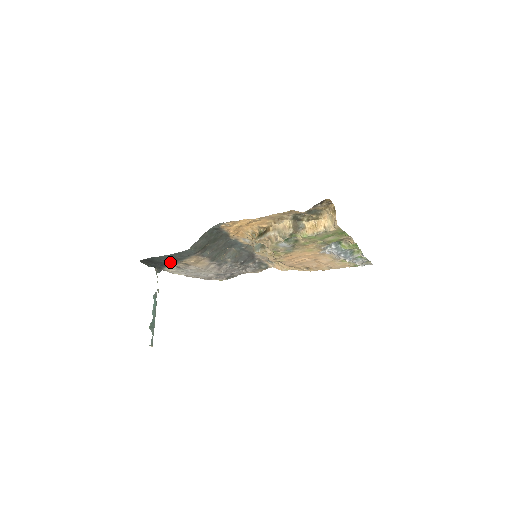
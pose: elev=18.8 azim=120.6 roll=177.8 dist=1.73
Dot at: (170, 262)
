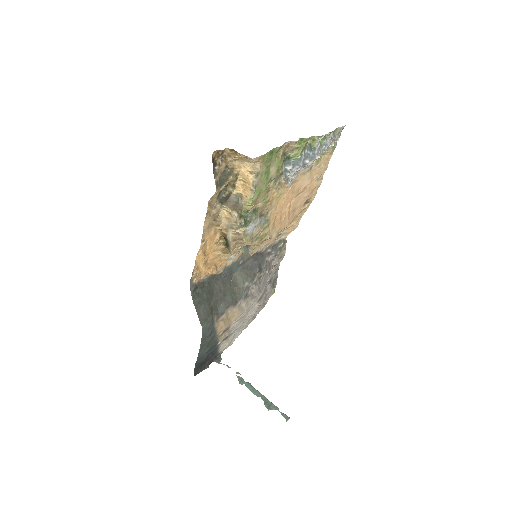
Dot at: (213, 347)
